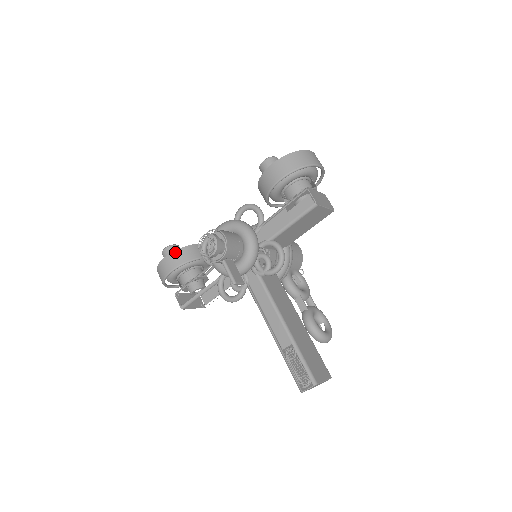
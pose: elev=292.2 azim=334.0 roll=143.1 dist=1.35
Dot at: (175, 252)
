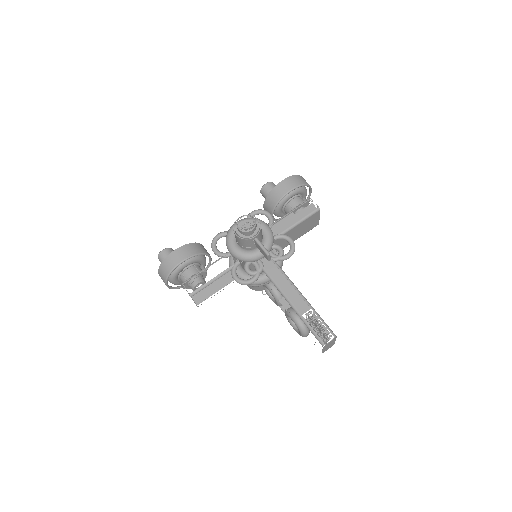
Dot at: (187, 245)
